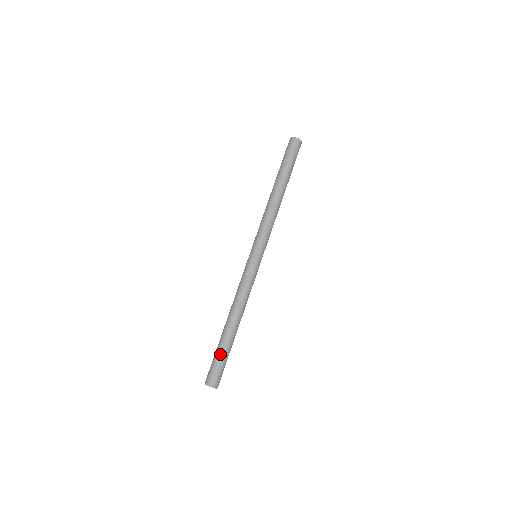
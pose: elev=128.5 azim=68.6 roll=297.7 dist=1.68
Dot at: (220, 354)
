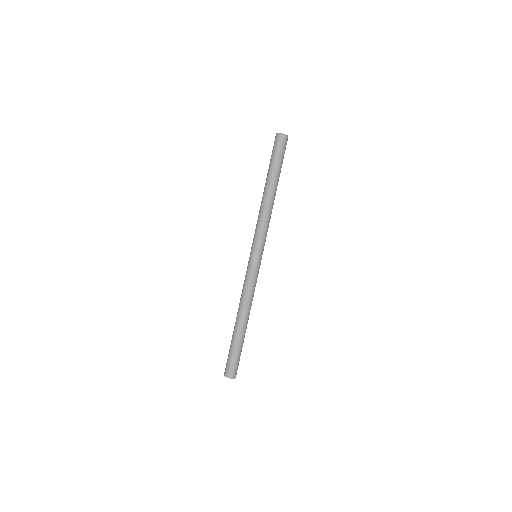
Dot at: (232, 349)
